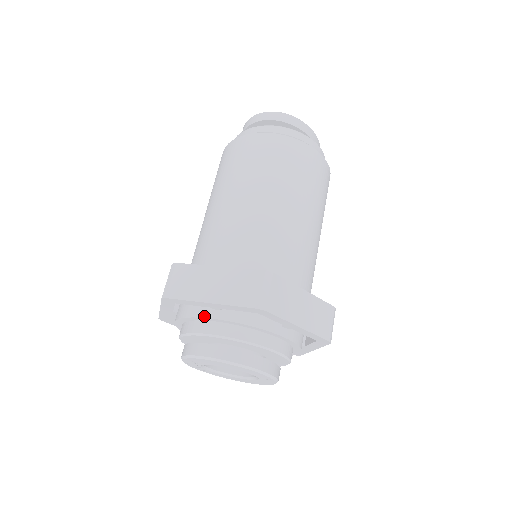
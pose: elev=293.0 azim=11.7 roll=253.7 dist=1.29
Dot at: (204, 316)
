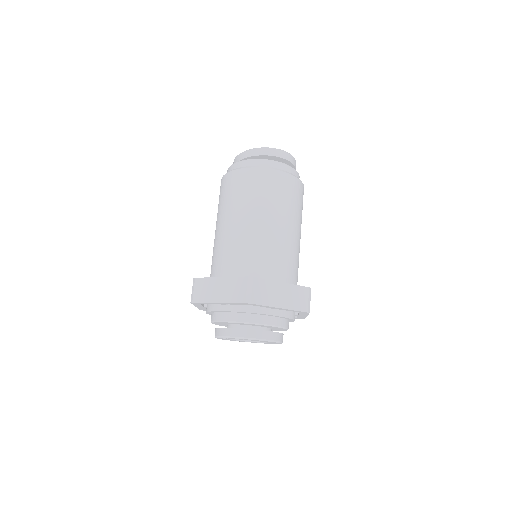
Dot at: (266, 313)
